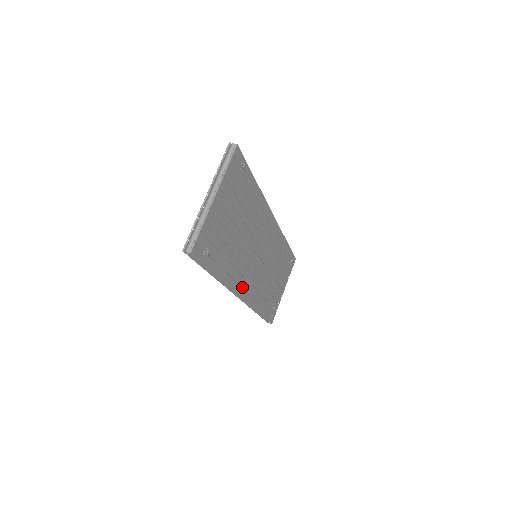
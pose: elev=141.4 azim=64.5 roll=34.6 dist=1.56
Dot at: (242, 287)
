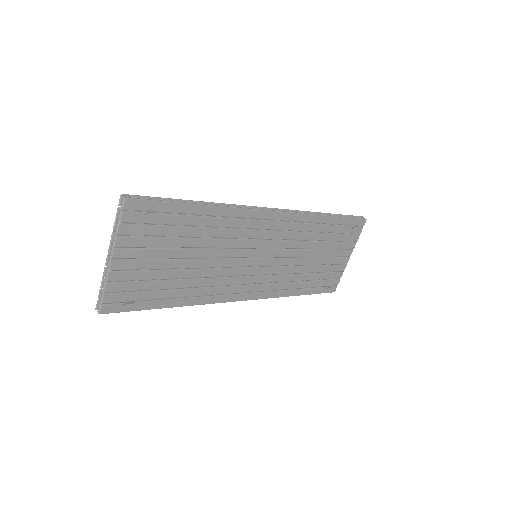
Dot at: occluded
